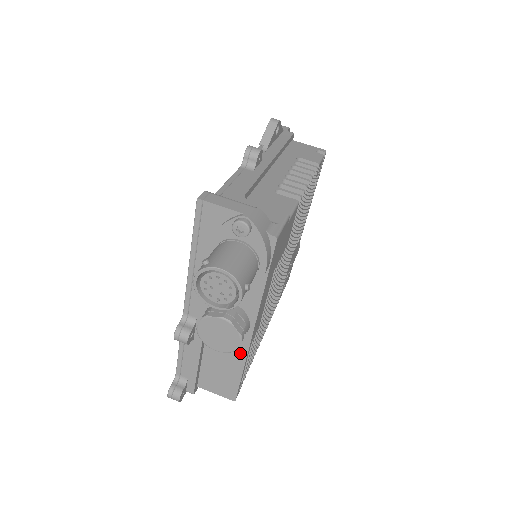
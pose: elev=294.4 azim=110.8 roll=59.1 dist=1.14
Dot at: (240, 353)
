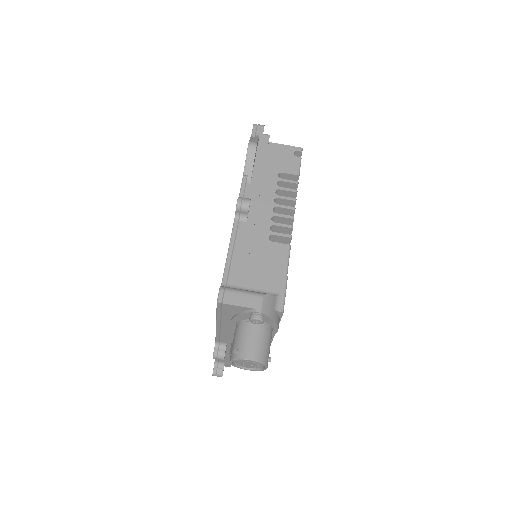
Dot at: occluded
